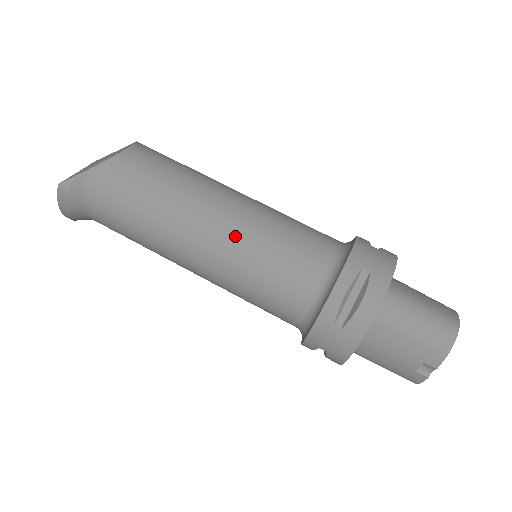
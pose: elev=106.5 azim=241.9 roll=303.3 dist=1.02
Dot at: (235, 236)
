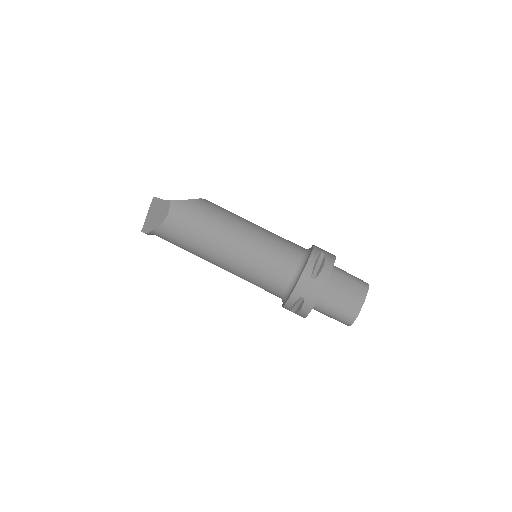
Dot at: (235, 270)
